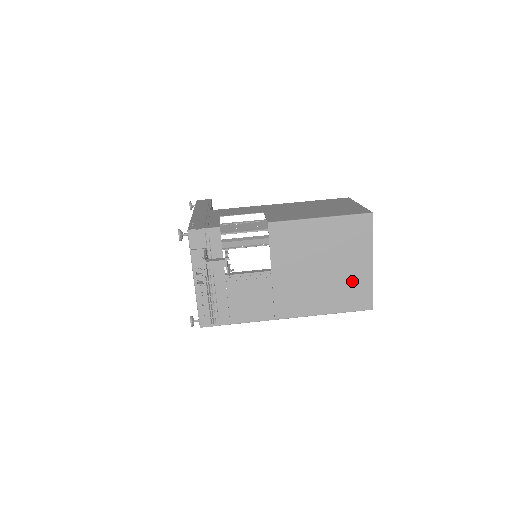
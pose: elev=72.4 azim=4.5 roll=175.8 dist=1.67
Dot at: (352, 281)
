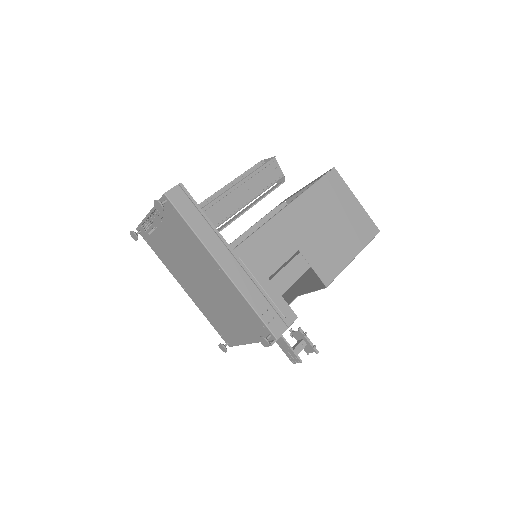
Dot at: occluded
